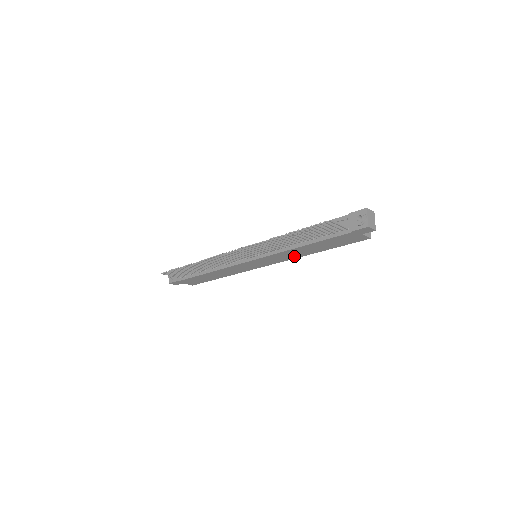
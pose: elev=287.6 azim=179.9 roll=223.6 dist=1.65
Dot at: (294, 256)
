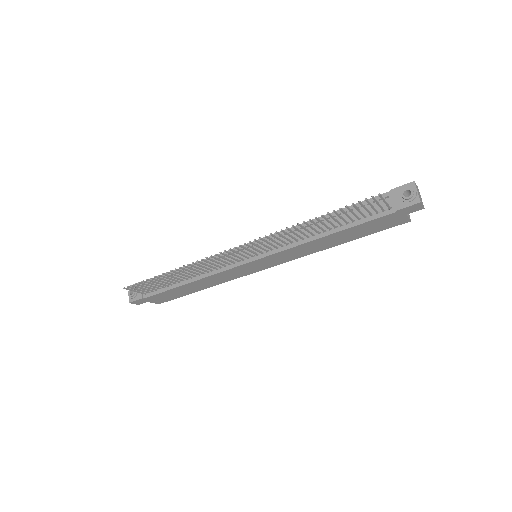
Dot at: (308, 252)
